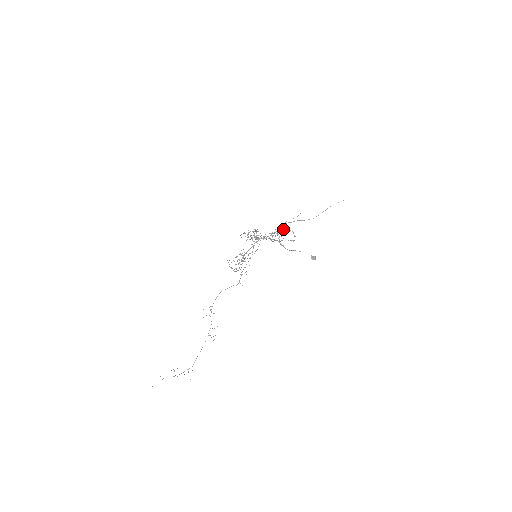
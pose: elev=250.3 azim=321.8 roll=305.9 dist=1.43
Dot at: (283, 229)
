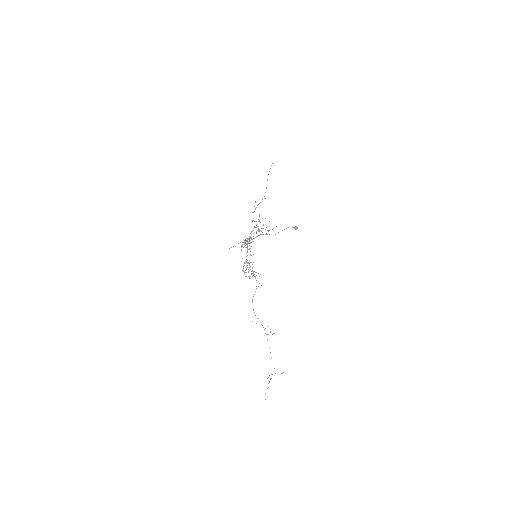
Dot at: (260, 222)
